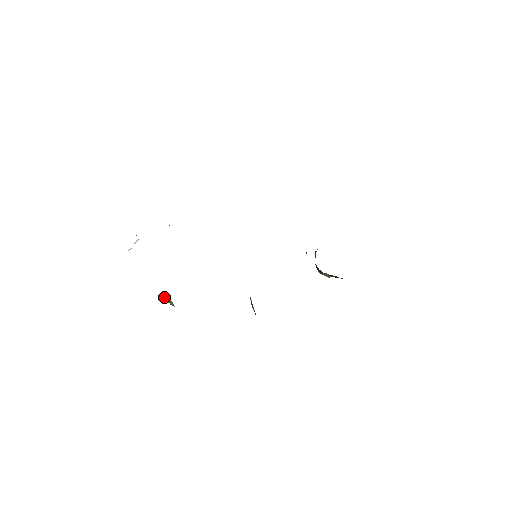
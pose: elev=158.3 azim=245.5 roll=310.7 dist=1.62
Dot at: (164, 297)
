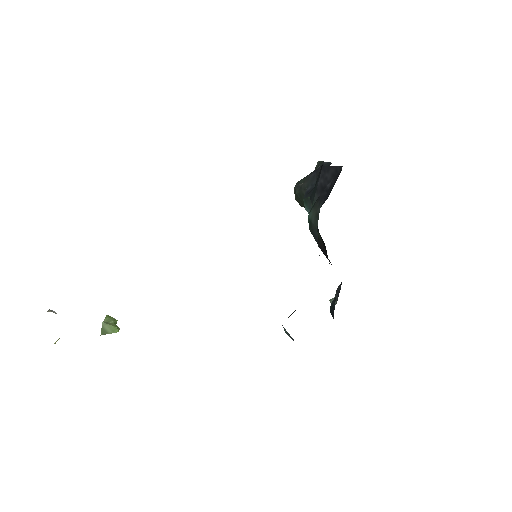
Dot at: (103, 324)
